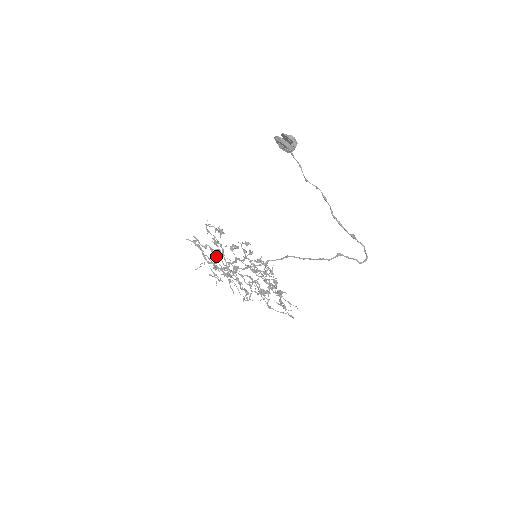
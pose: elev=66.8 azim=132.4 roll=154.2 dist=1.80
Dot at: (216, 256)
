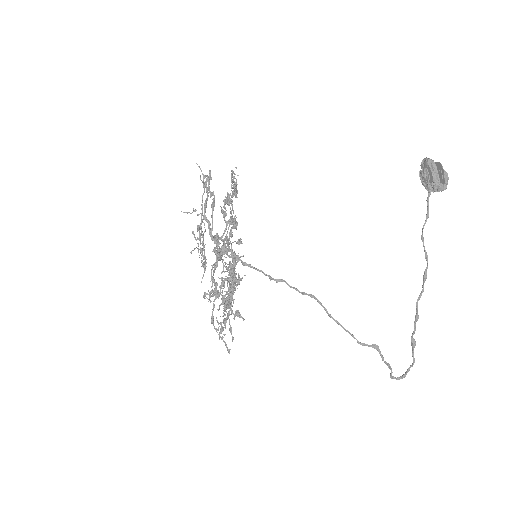
Dot at: (212, 215)
